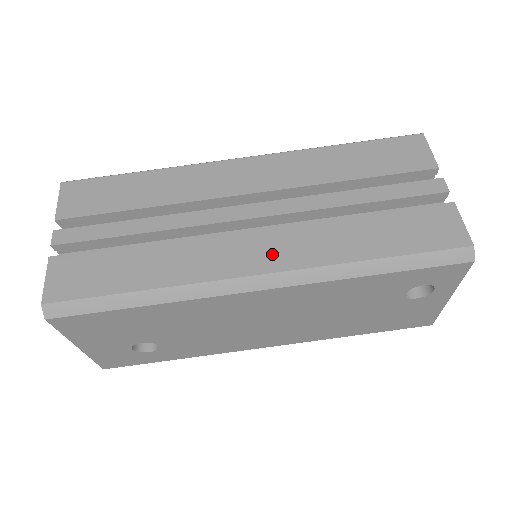
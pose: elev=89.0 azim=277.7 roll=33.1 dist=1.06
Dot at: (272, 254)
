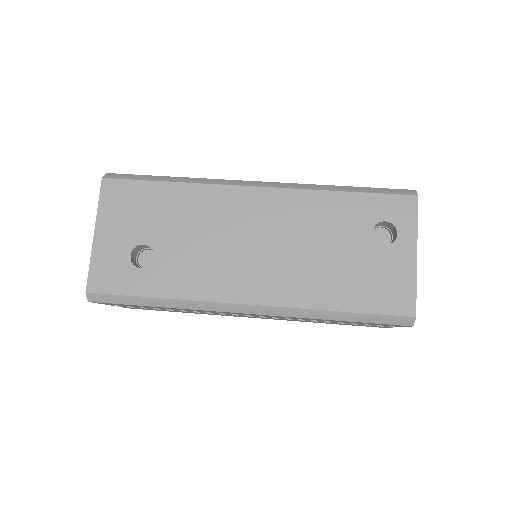
Dot at: occluded
